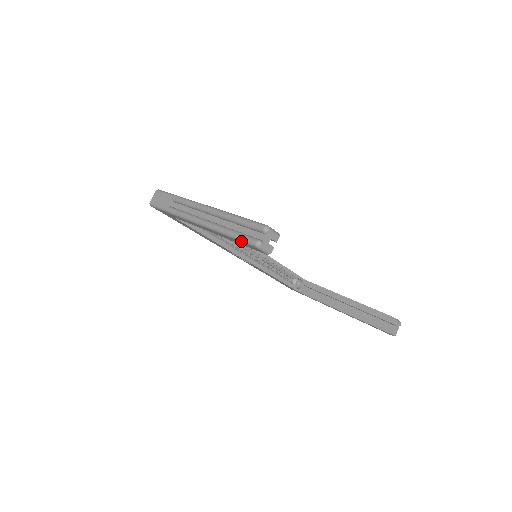
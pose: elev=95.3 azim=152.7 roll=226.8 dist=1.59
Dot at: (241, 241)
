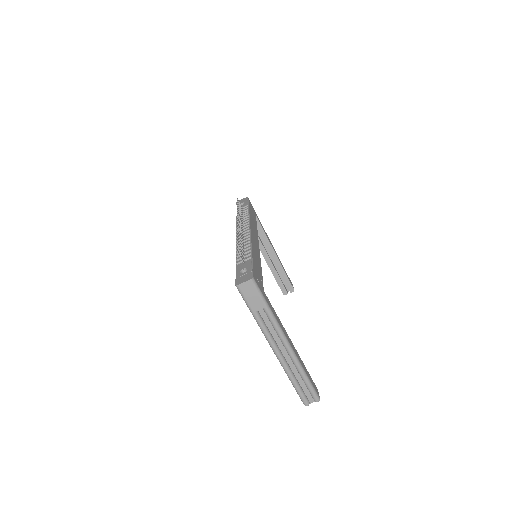
Dot at: (298, 394)
